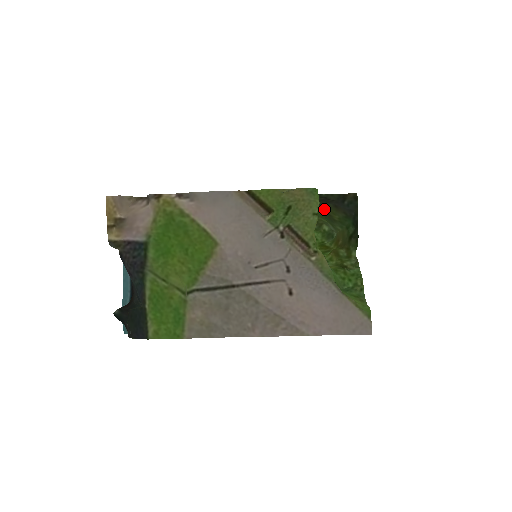
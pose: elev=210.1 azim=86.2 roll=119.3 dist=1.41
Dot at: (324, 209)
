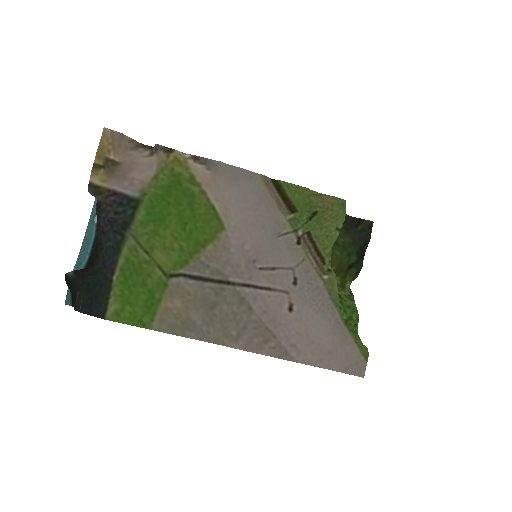
Dot at: occluded
